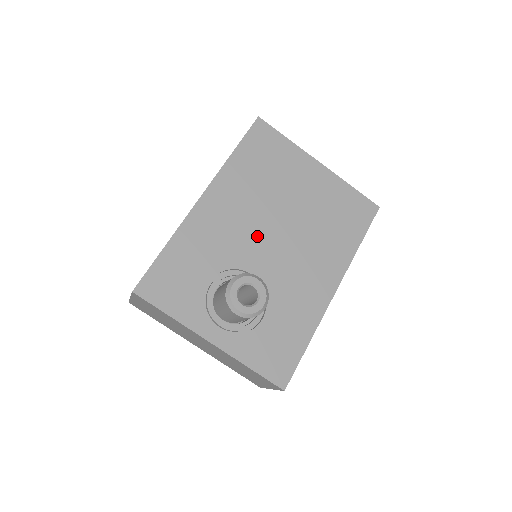
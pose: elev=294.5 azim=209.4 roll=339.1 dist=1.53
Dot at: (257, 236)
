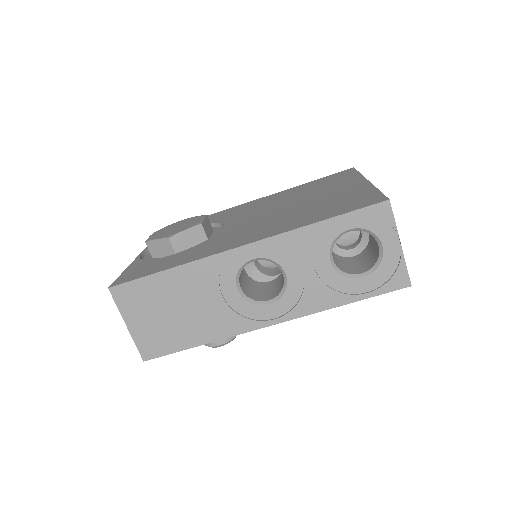
Dot at: occluded
